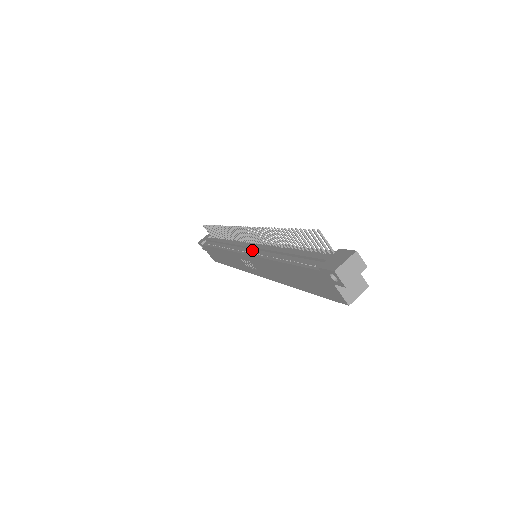
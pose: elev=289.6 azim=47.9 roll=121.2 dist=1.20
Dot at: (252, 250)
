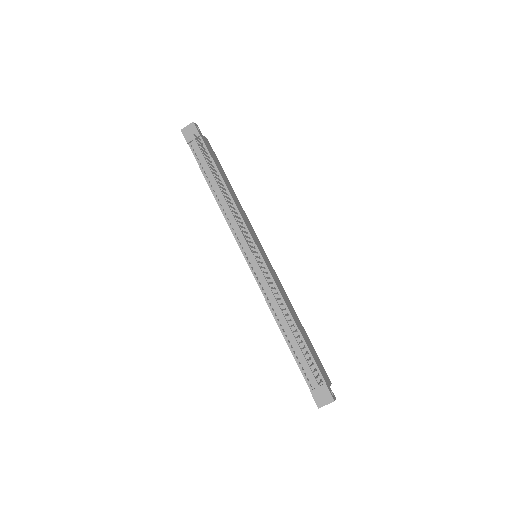
Dot at: (257, 272)
